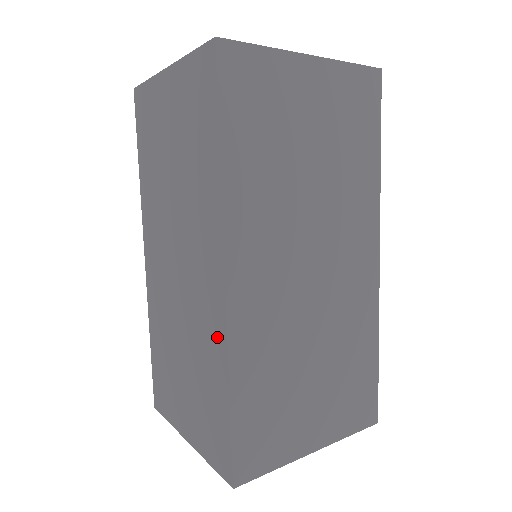
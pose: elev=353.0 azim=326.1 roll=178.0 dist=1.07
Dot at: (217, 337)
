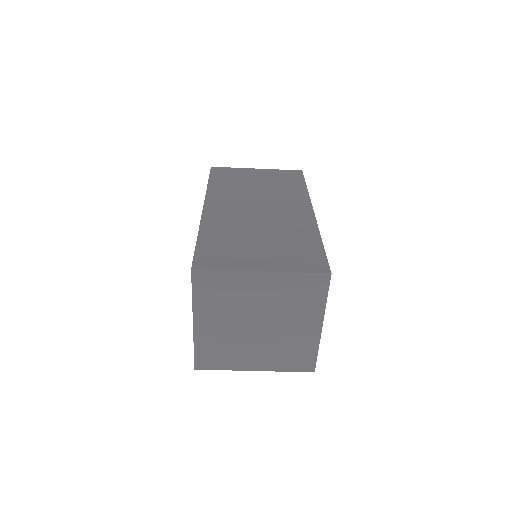
Dot at: (307, 225)
